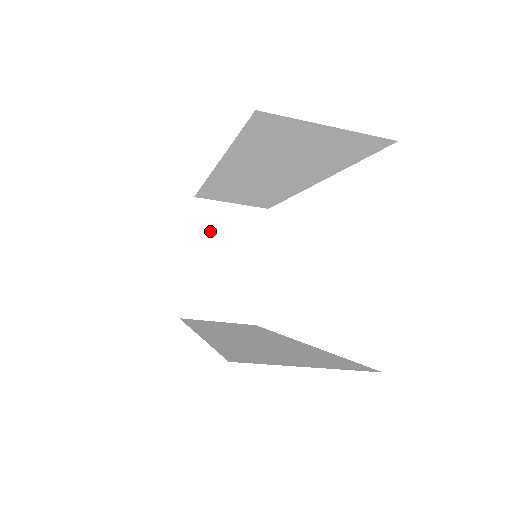
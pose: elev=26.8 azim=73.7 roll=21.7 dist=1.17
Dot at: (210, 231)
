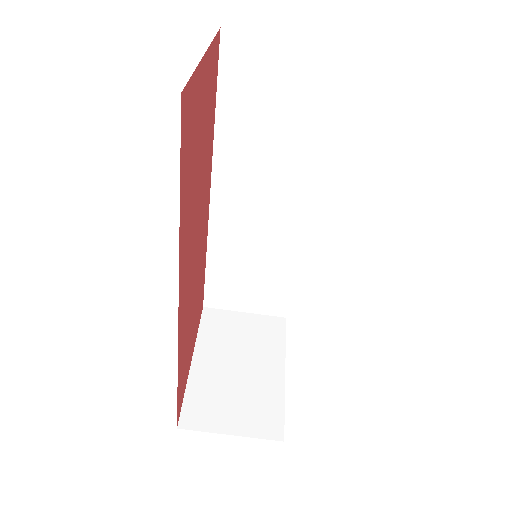
Dot at: (220, 336)
